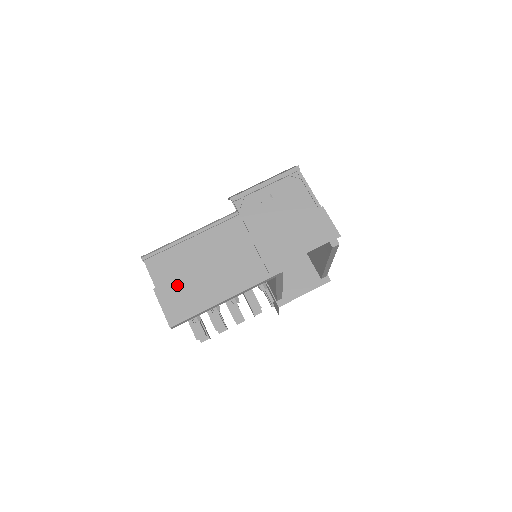
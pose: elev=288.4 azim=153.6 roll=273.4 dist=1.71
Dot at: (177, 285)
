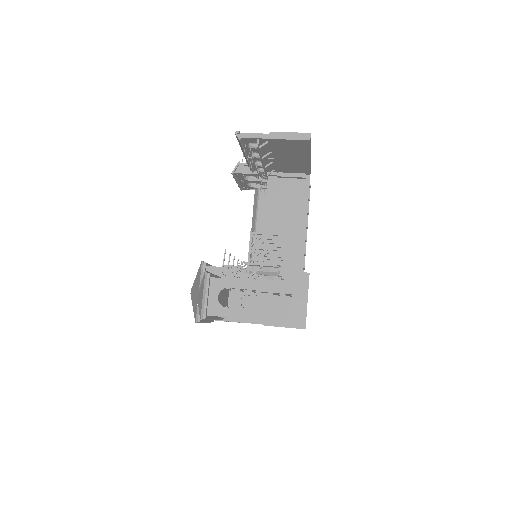
Dot at: occluded
